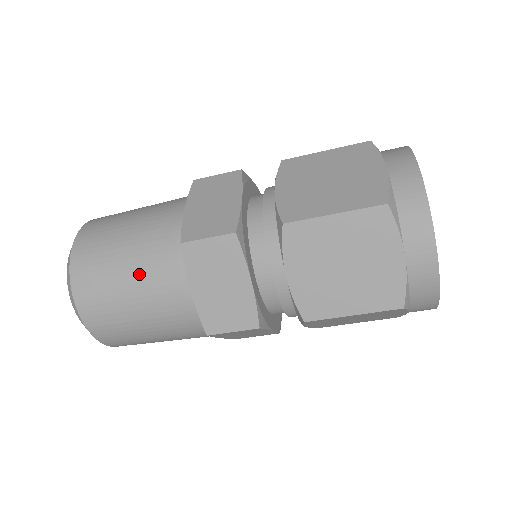
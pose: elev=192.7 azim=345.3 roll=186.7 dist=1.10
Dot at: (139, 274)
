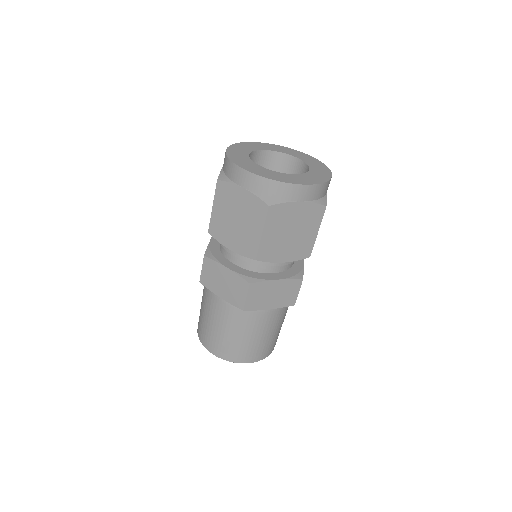
Dot at: (208, 312)
